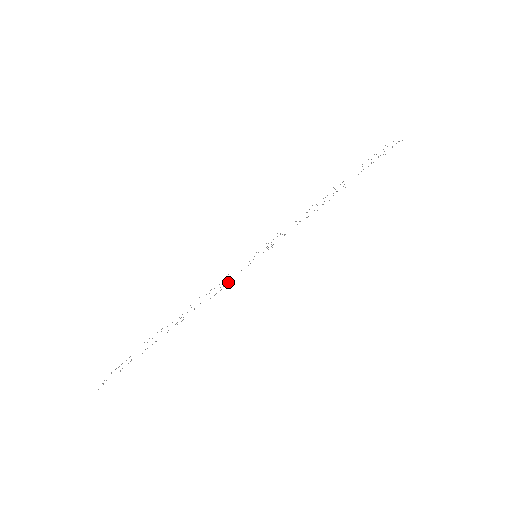
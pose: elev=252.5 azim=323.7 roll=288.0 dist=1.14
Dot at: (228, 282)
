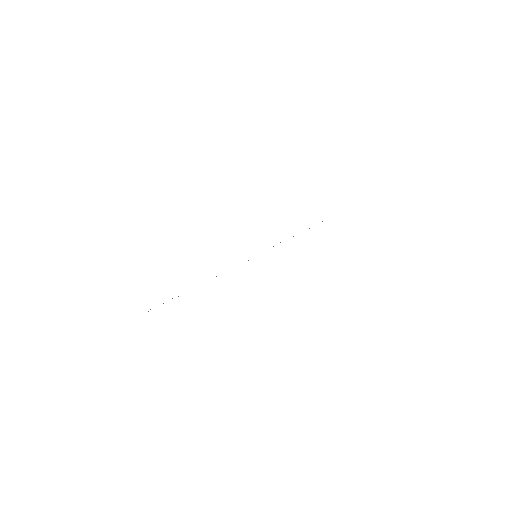
Dot at: occluded
